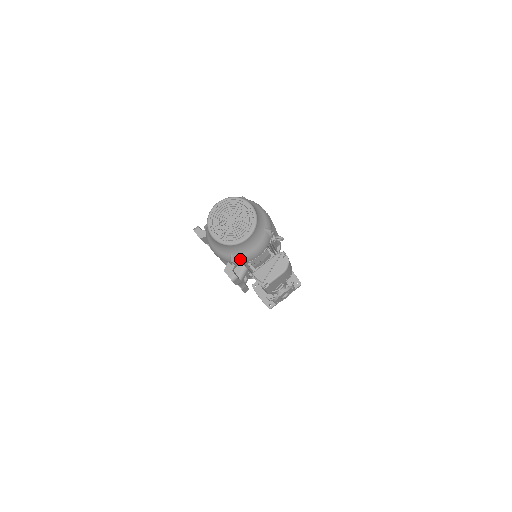
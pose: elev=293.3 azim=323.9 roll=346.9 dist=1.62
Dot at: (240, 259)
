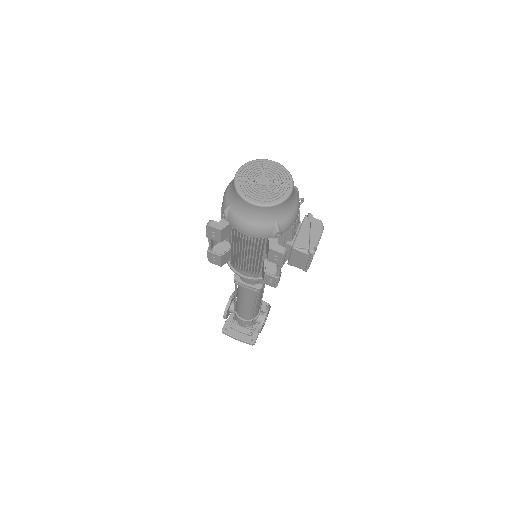
Dot at: (285, 225)
